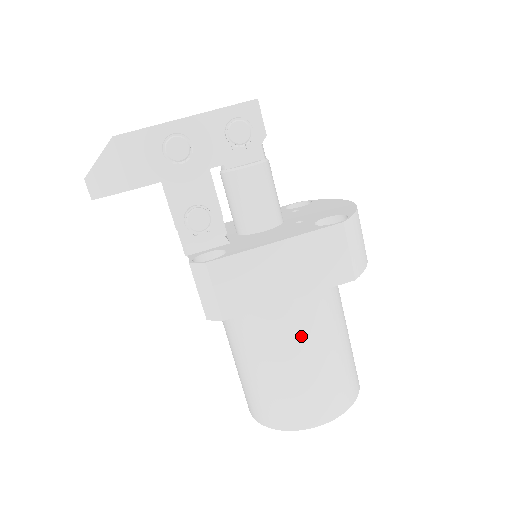
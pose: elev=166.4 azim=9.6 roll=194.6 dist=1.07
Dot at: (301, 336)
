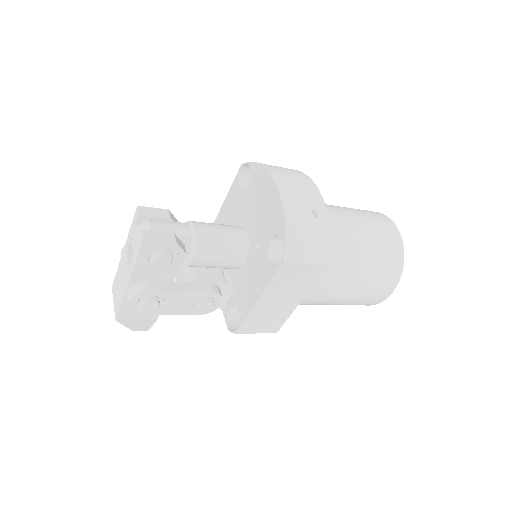
Dot at: (329, 292)
